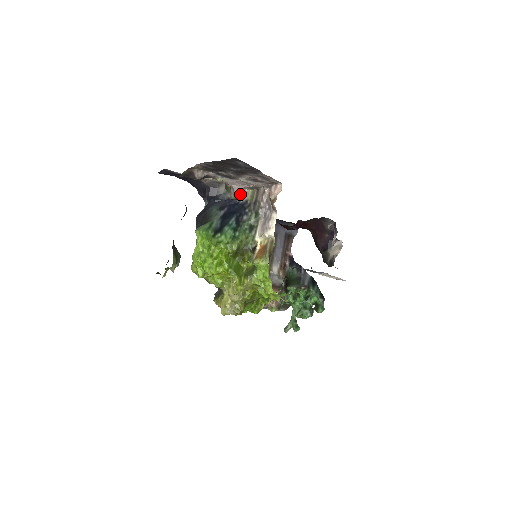
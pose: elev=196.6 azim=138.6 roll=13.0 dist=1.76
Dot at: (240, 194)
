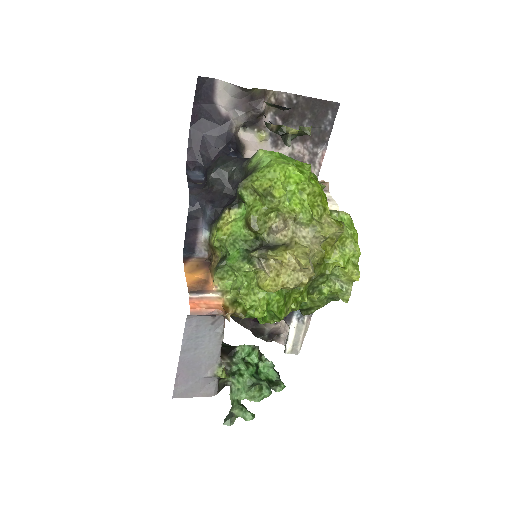
Dot at: occluded
